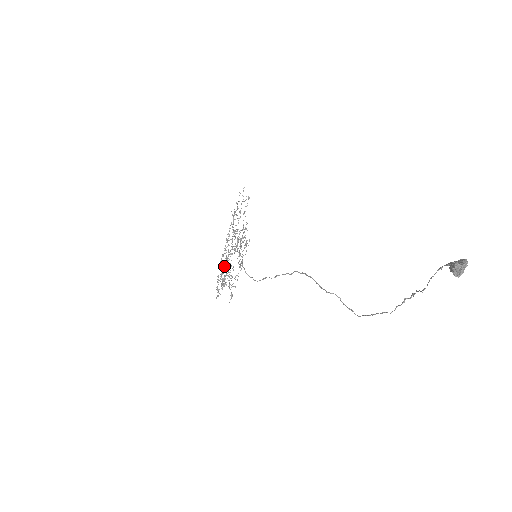
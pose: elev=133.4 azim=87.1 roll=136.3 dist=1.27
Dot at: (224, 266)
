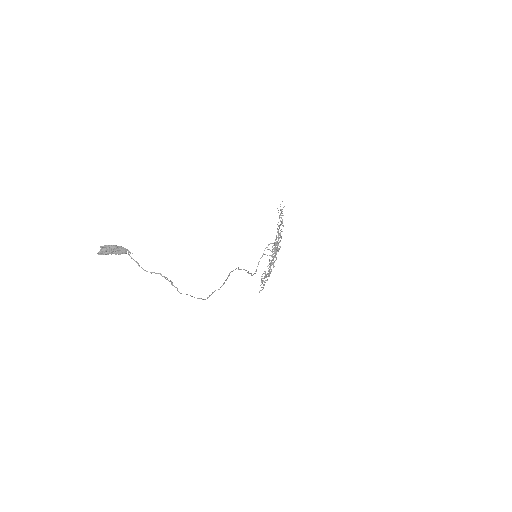
Dot at: (270, 265)
